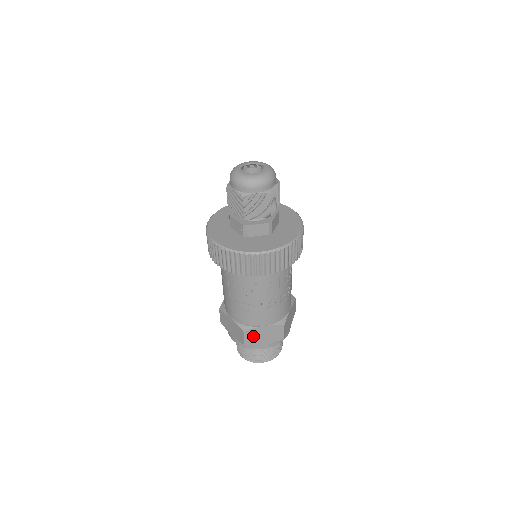
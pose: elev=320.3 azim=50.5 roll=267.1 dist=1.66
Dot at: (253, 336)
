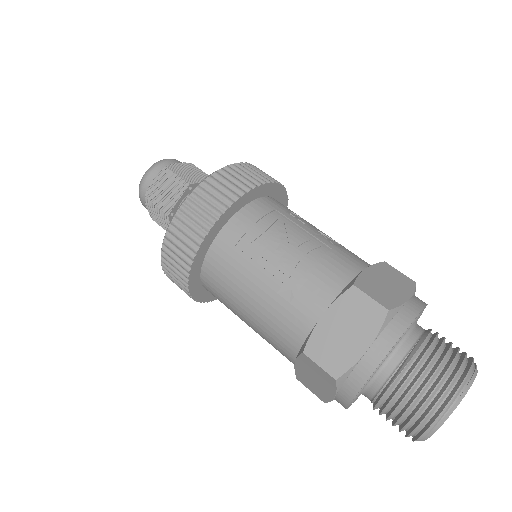
Dot at: (376, 290)
